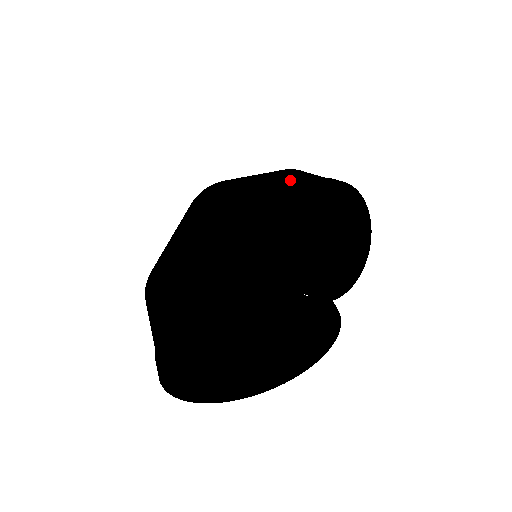
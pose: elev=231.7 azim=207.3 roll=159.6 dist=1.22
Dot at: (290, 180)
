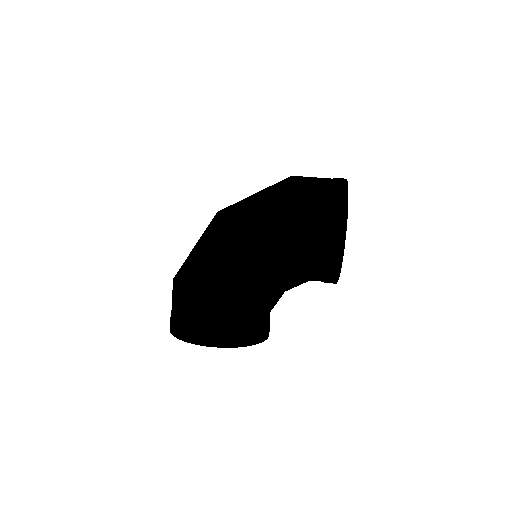
Dot at: (266, 233)
